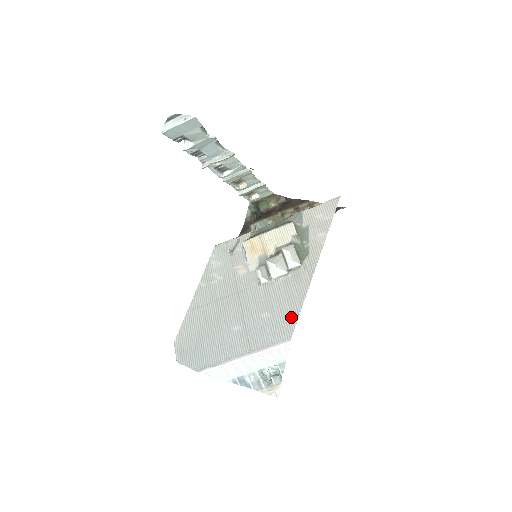
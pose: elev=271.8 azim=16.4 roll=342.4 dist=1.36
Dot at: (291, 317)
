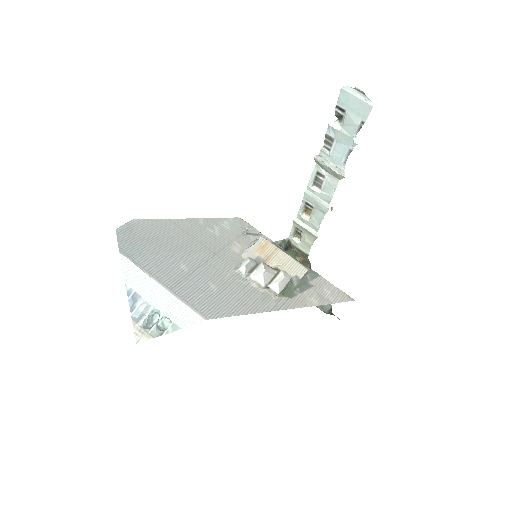
Dot at: (227, 310)
